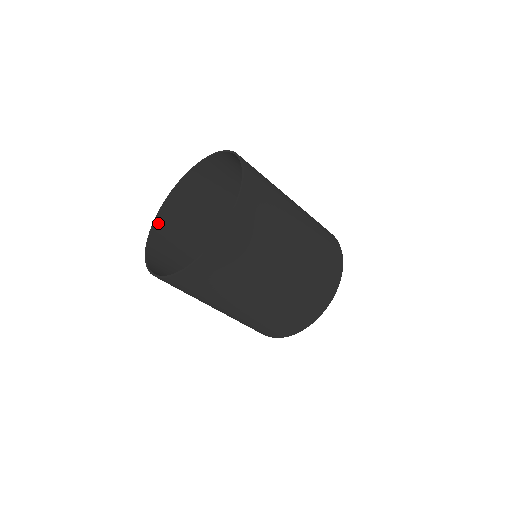
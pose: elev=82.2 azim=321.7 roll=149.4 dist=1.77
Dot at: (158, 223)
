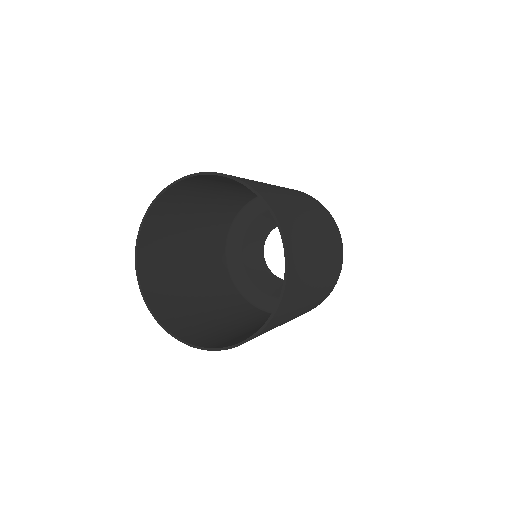
Dot at: (155, 207)
